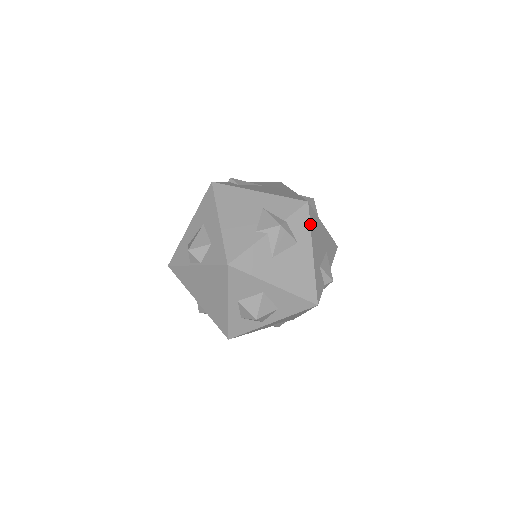
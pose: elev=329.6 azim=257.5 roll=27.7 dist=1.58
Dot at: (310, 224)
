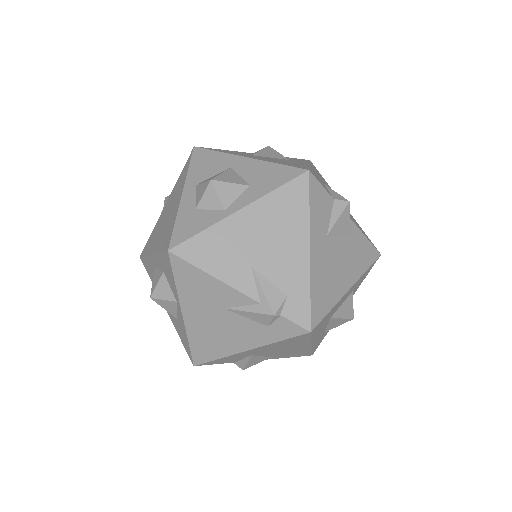
Dot at: (310, 162)
